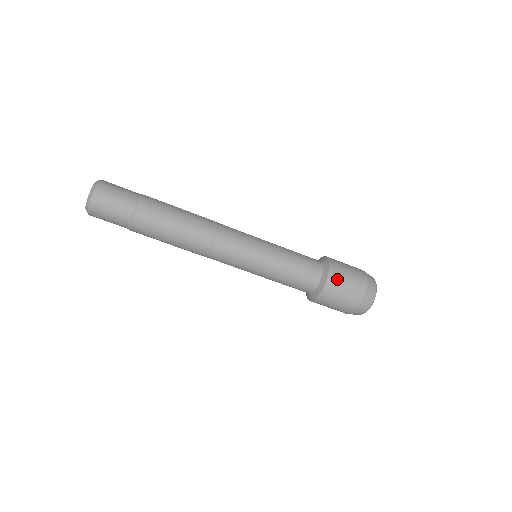
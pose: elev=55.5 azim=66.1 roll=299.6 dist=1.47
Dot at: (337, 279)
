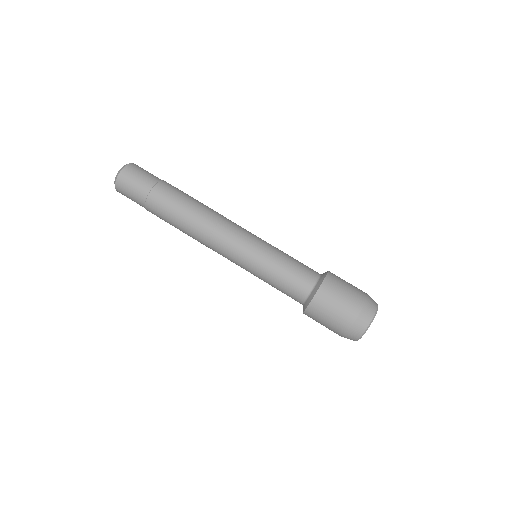
Dot at: (333, 285)
